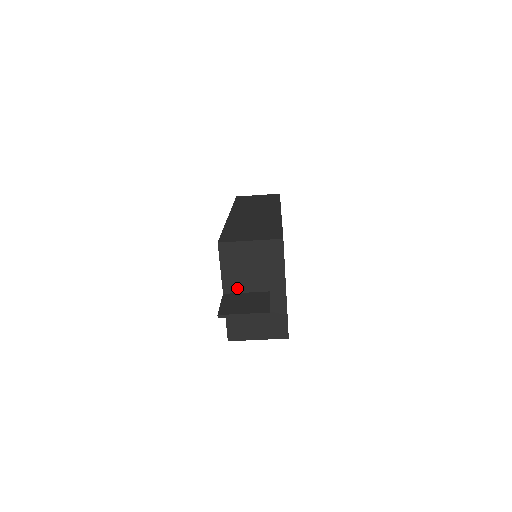
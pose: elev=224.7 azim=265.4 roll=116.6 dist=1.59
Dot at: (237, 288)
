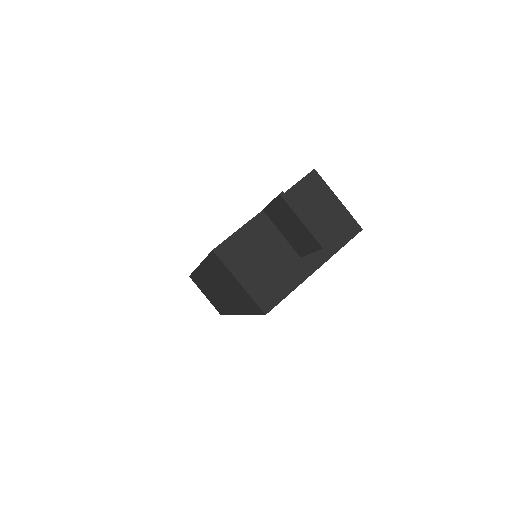
Dot at: occluded
